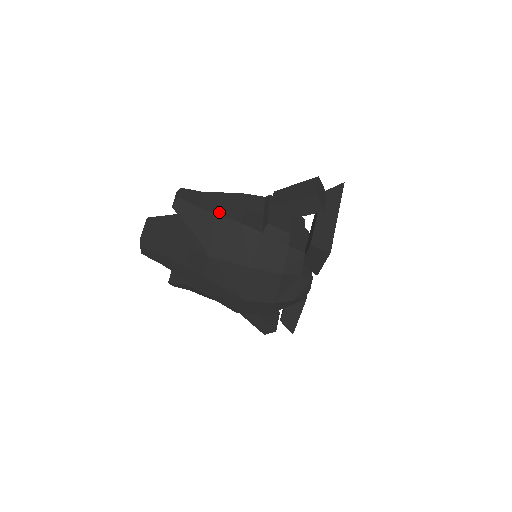
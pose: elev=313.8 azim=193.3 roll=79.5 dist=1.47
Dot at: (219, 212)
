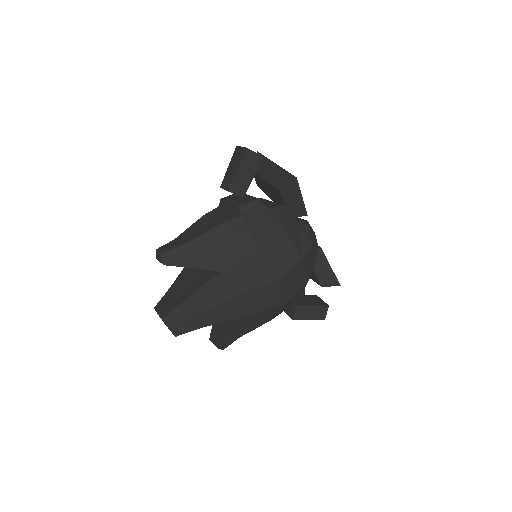
Dot at: (199, 234)
